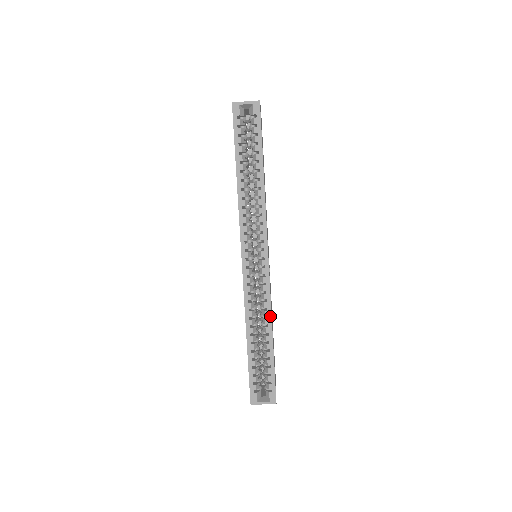
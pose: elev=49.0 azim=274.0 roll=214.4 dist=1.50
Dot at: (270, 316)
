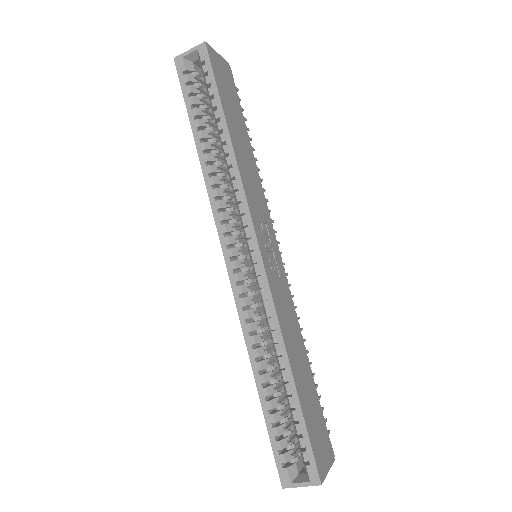
Dot at: (280, 338)
